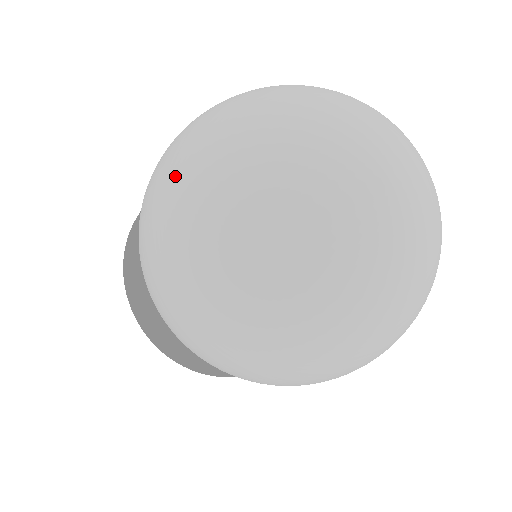
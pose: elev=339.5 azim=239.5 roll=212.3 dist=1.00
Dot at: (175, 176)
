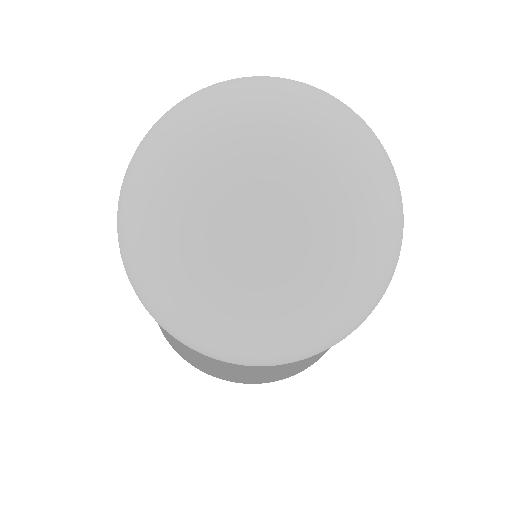
Dot at: (132, 253)
